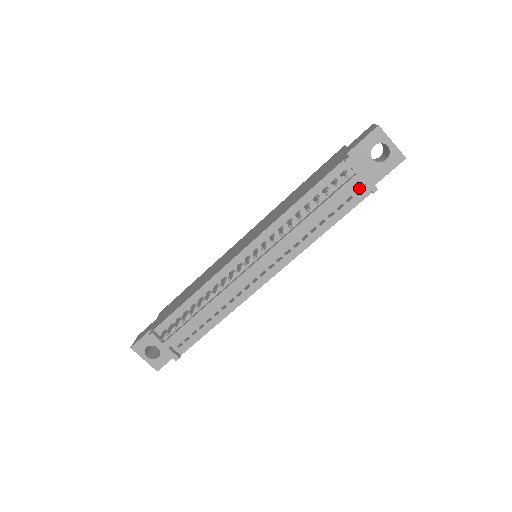
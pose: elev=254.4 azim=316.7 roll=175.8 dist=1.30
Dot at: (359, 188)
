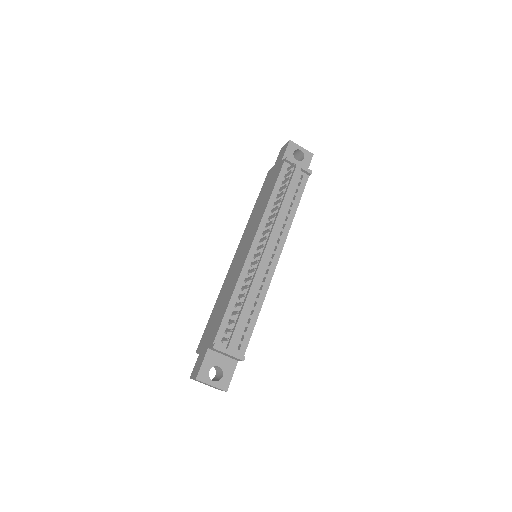
Dot at: (301, 175)
